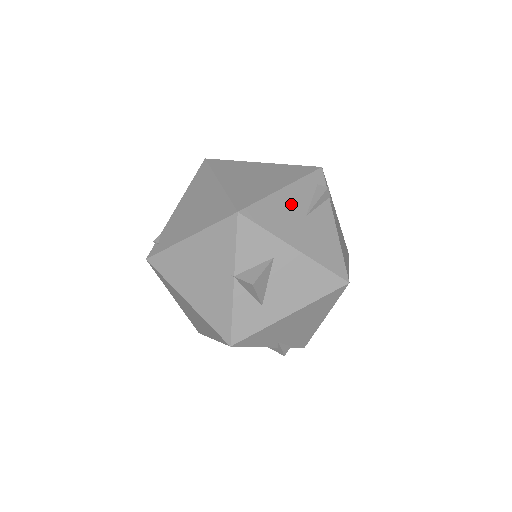
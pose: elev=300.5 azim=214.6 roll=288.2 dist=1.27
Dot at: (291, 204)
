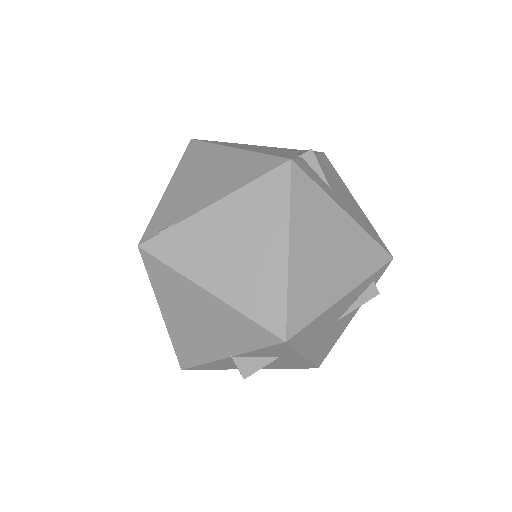
Dot at: (336, 313)
